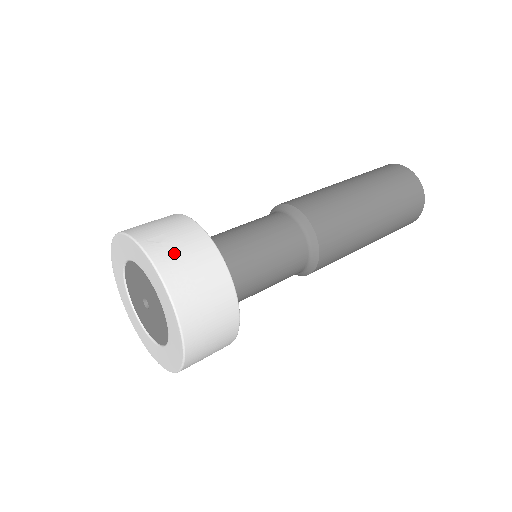
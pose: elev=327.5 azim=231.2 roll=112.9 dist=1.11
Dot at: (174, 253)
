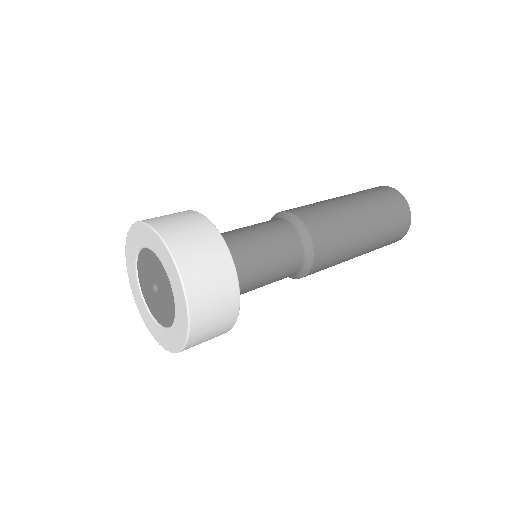
Dot at: (173, 224)
